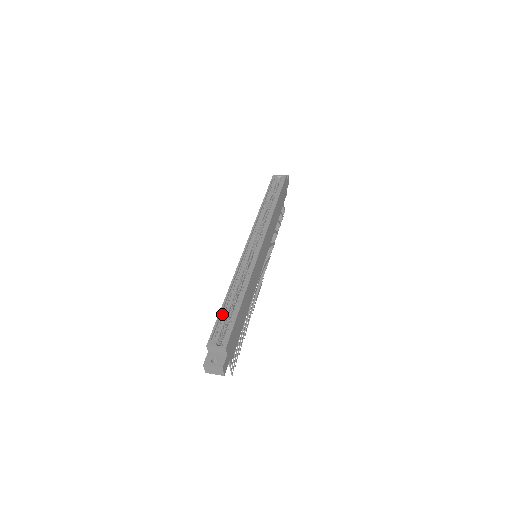
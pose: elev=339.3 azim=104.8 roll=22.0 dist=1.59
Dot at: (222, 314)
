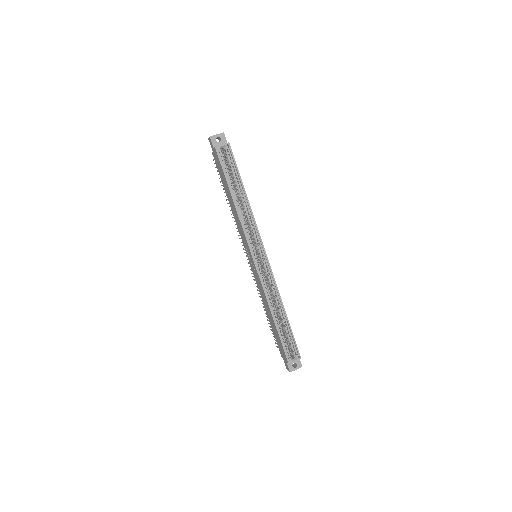
Dot at: (280, 335)
